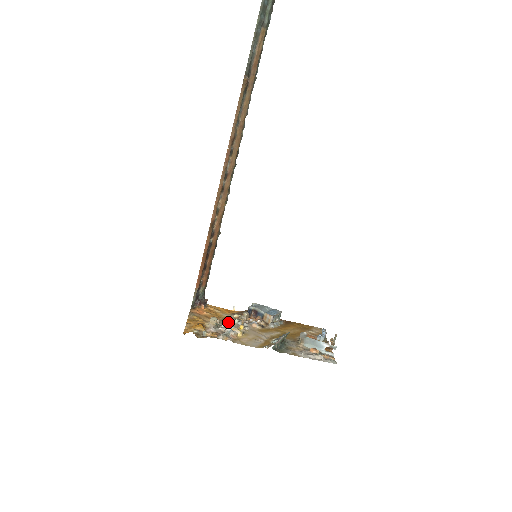
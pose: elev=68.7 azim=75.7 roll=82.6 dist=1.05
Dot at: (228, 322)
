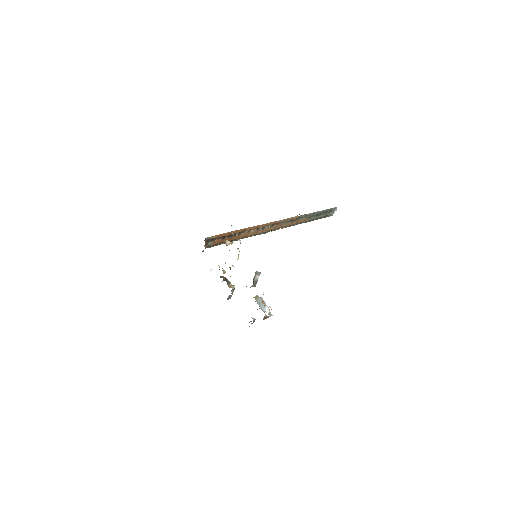
Dot at: occluded
